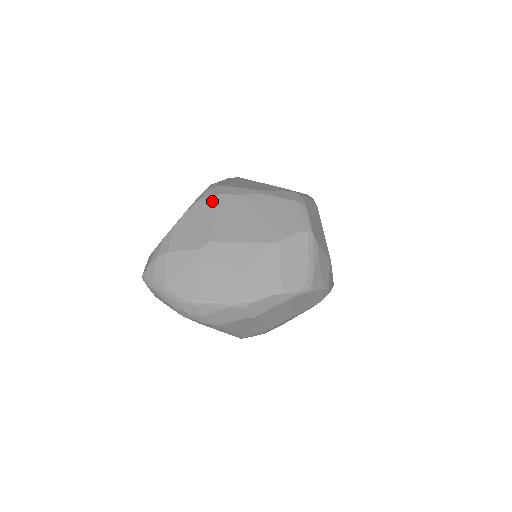
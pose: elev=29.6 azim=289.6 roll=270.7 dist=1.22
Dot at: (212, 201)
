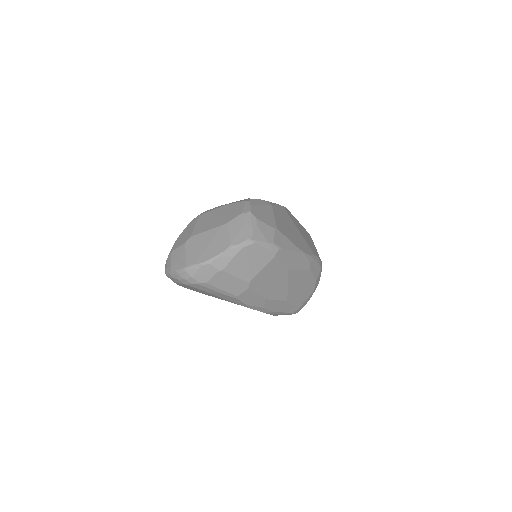
Dot at: (196, 219)
